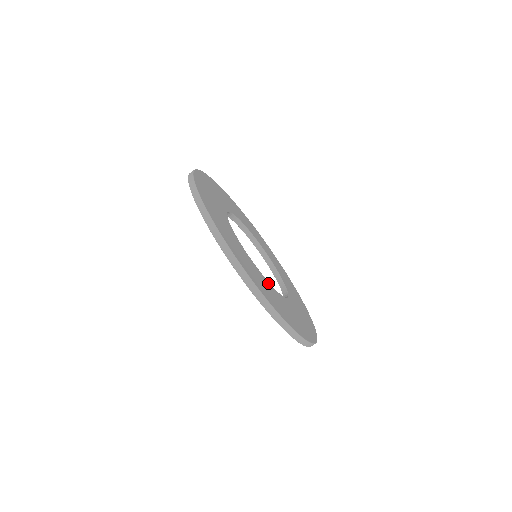
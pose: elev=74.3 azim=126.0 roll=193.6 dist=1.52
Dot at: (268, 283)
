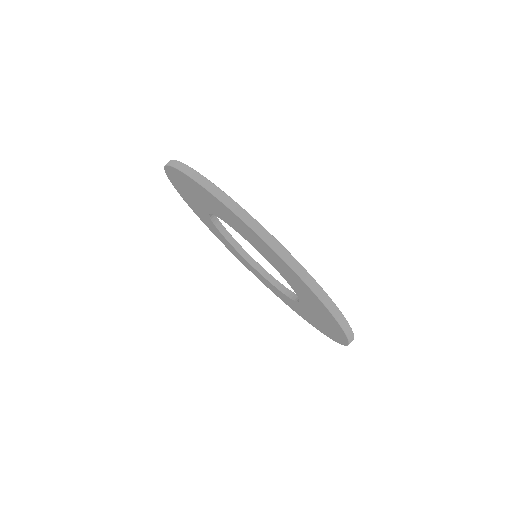
Dot at: occluded
